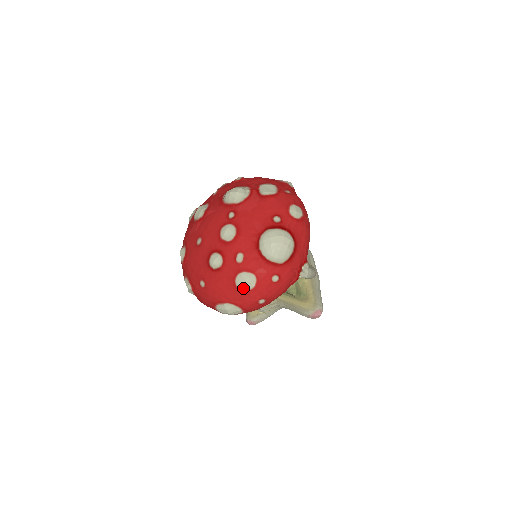
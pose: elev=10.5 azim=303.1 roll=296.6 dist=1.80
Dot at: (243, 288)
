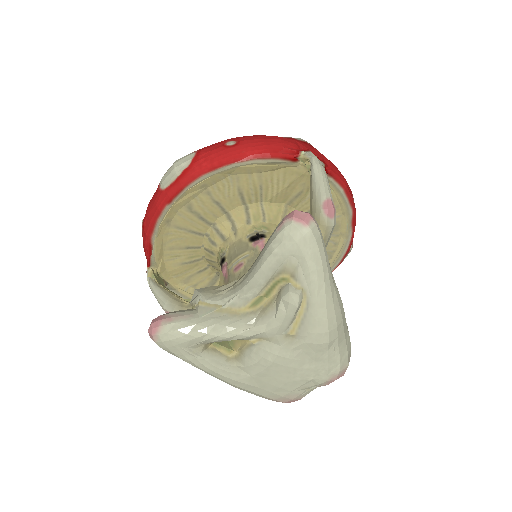
Dot at: occluded
